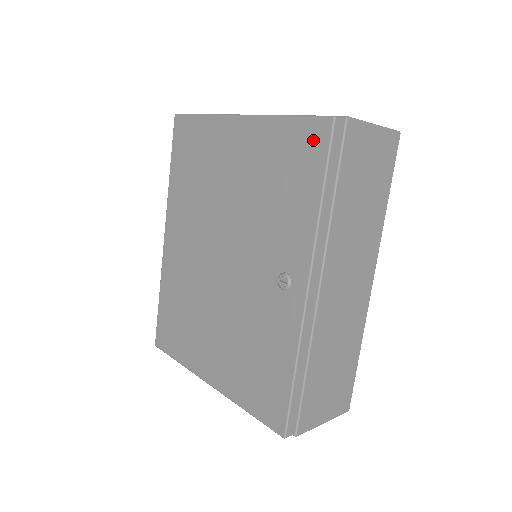
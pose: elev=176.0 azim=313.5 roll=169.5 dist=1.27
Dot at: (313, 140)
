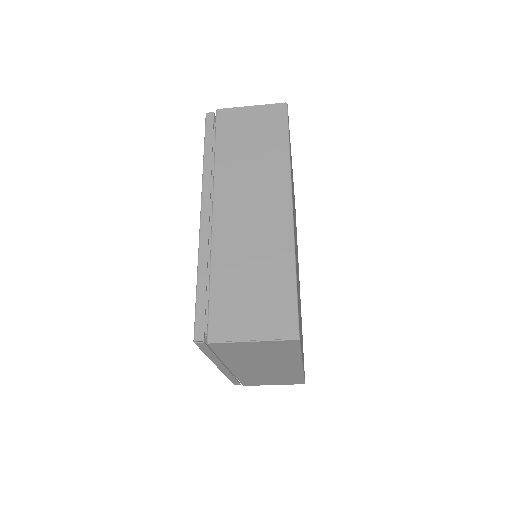
Dot at: occluded
